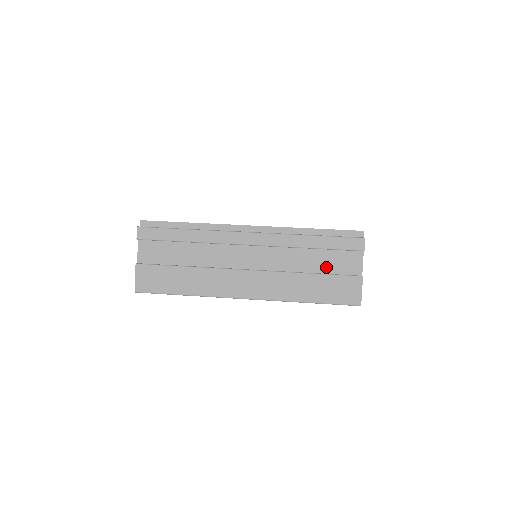
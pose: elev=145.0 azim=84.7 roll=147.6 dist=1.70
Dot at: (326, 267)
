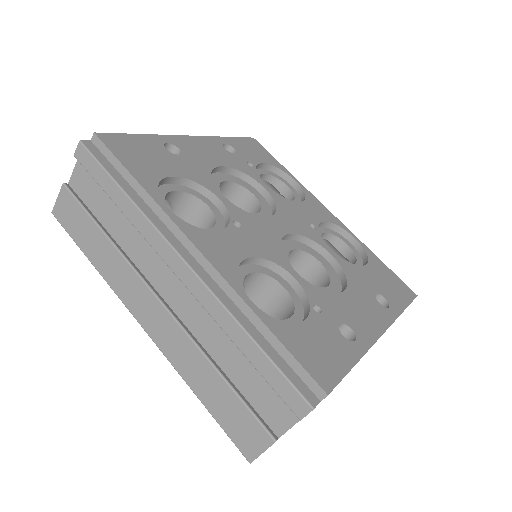
Dot at: (246, 384)
